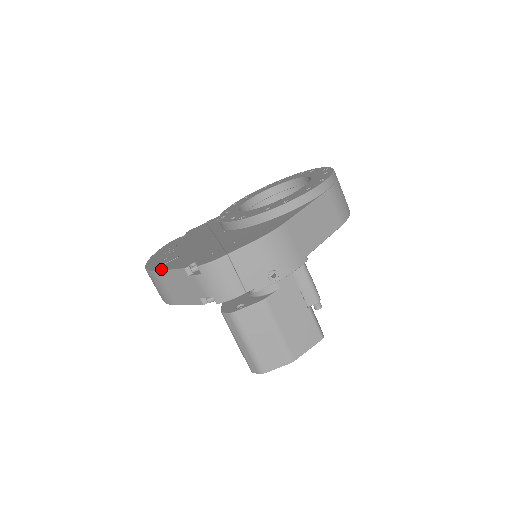
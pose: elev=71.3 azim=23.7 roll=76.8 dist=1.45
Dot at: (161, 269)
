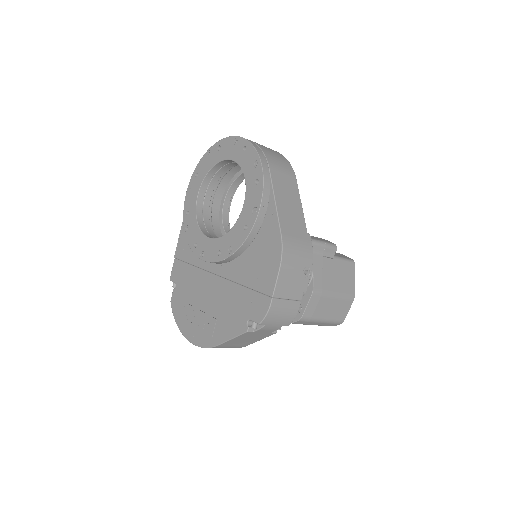
Dot at: (220, 342)
